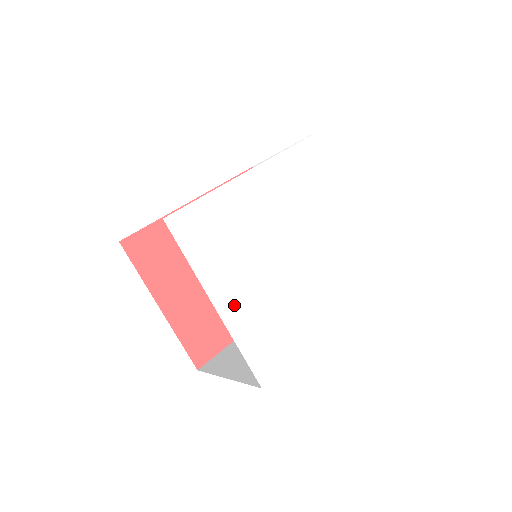
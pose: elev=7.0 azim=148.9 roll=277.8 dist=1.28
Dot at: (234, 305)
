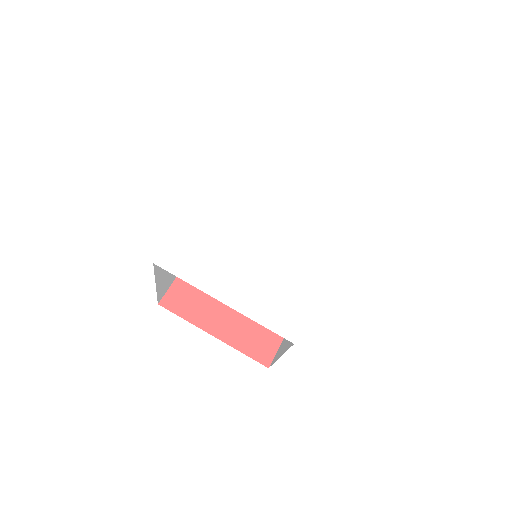
Dot at: (238, 294)
